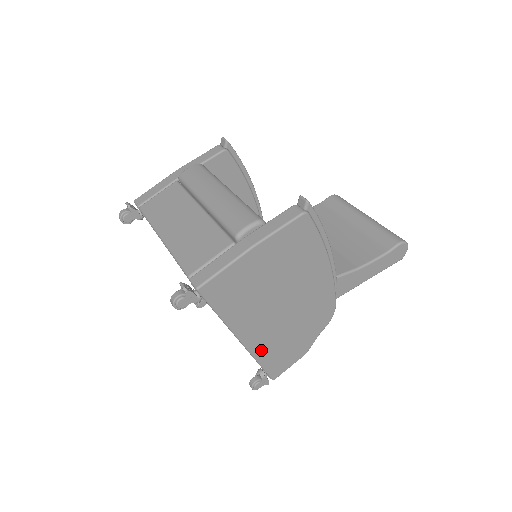
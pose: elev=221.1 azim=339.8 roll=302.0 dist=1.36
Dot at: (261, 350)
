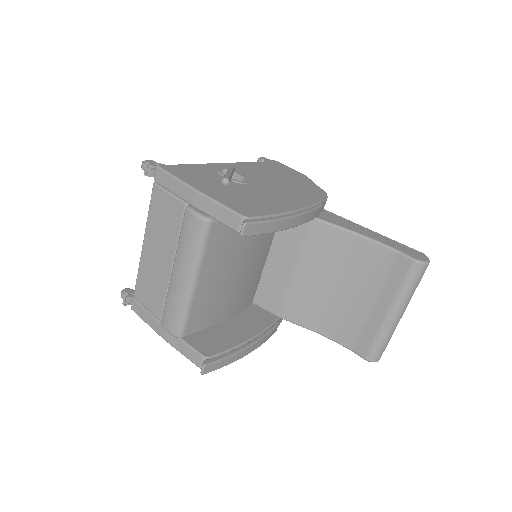
Dot at: occluded
